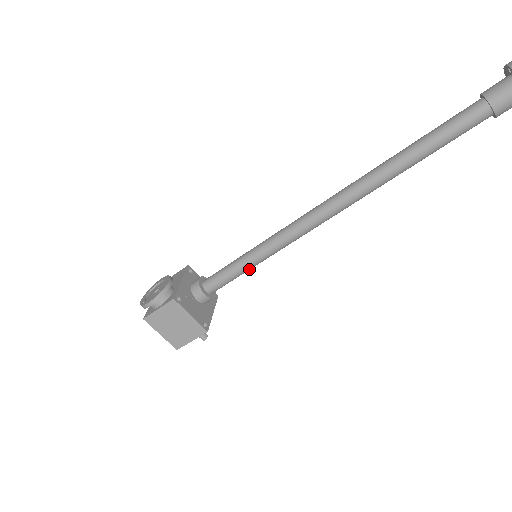
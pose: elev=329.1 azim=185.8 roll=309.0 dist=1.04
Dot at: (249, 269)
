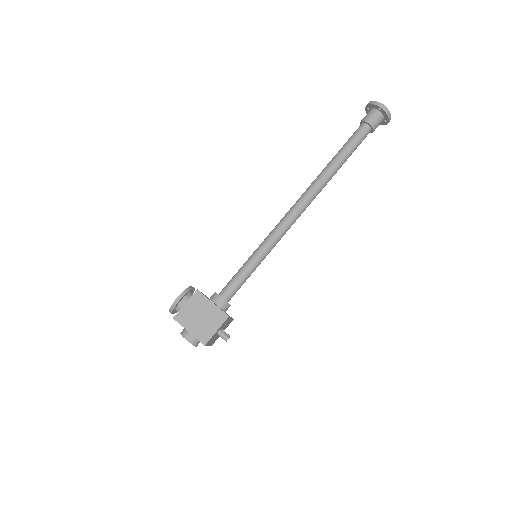
Dot at: (253, 269)
